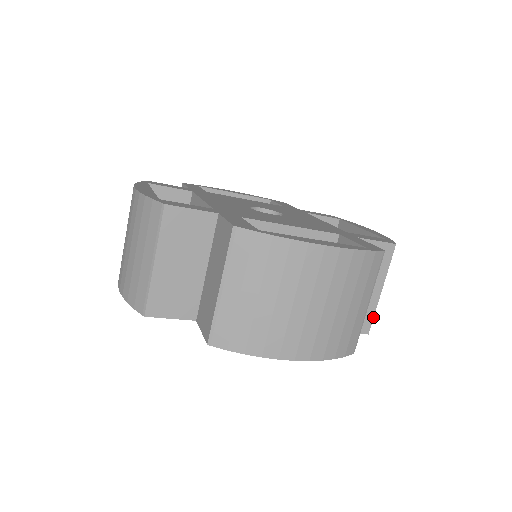
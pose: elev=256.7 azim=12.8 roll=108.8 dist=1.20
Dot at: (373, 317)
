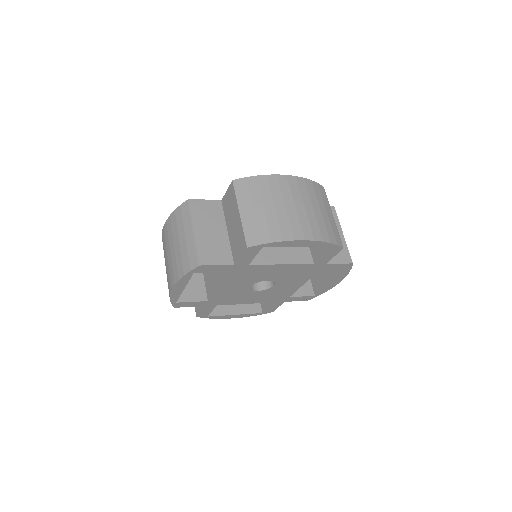
Dot at: (348, 252)
